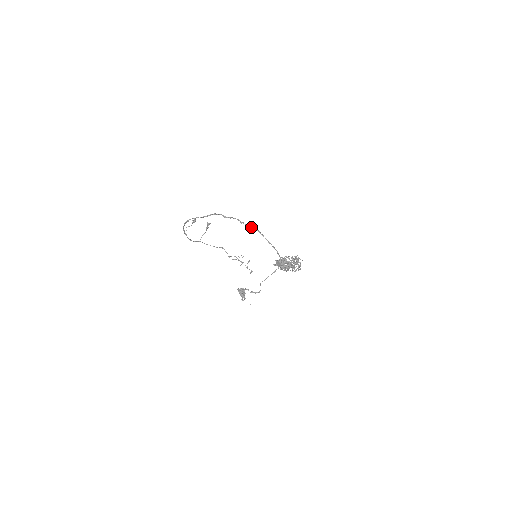
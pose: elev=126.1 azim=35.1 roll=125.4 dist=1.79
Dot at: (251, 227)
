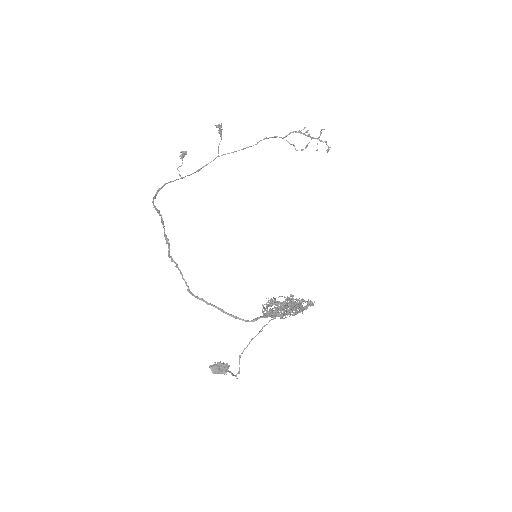
Dot at: (190, 293)
